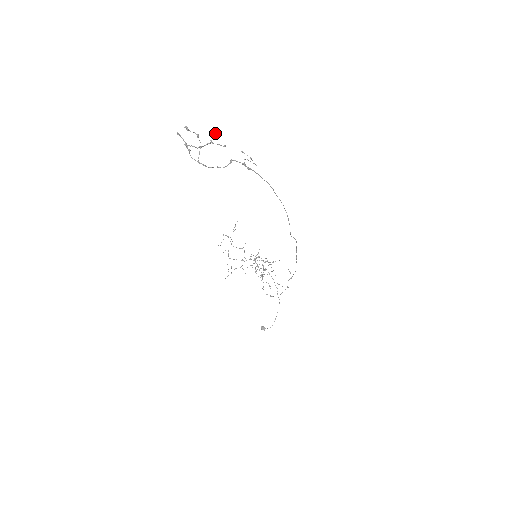
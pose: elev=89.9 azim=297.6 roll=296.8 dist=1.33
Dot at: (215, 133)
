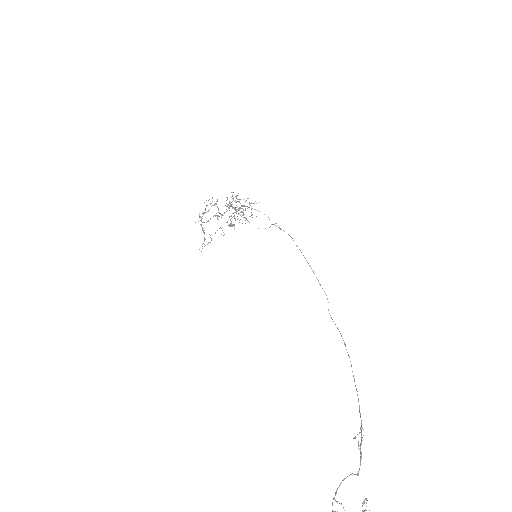
Dot at: out of frame
